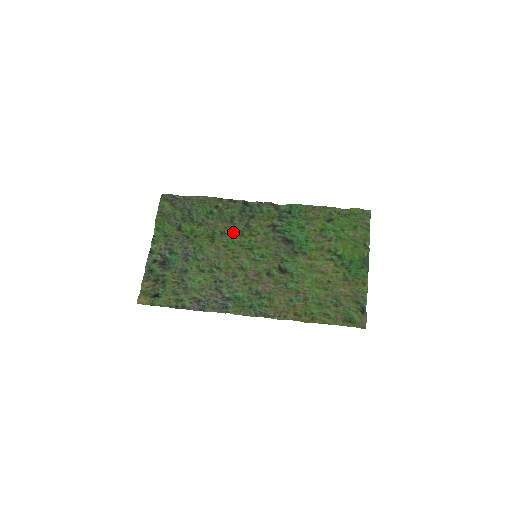
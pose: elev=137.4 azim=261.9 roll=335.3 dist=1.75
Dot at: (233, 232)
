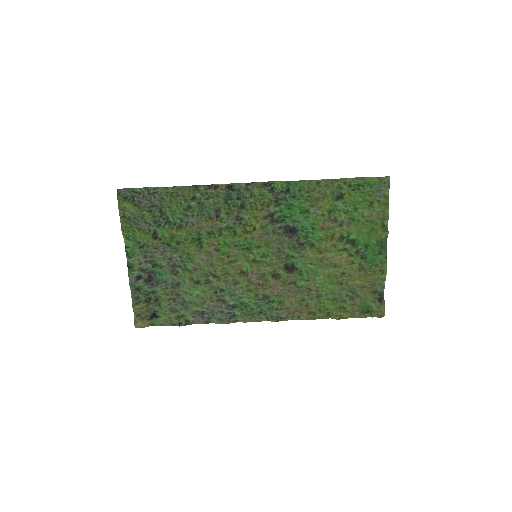
Dot at: (222, 230)
